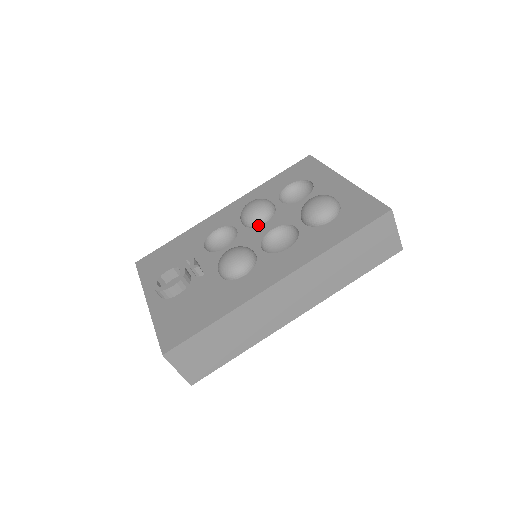
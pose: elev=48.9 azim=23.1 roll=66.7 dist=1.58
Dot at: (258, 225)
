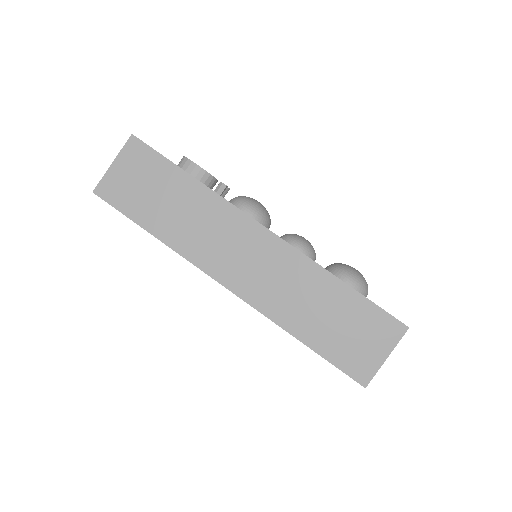
Dot at: occluded
